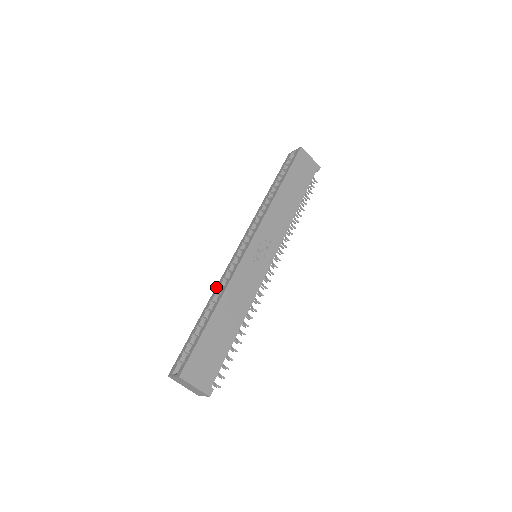
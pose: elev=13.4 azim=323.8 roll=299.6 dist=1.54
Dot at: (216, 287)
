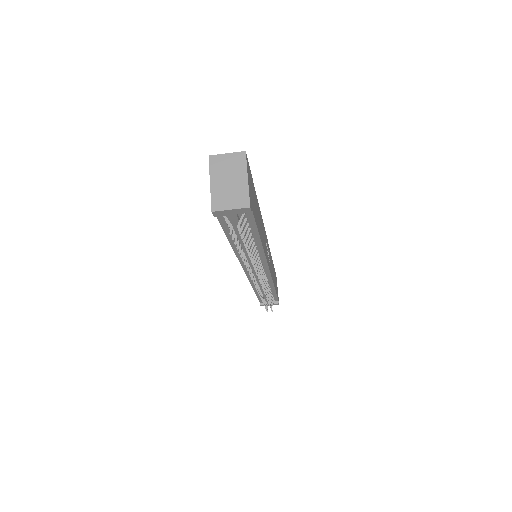
Dot at: occluded
